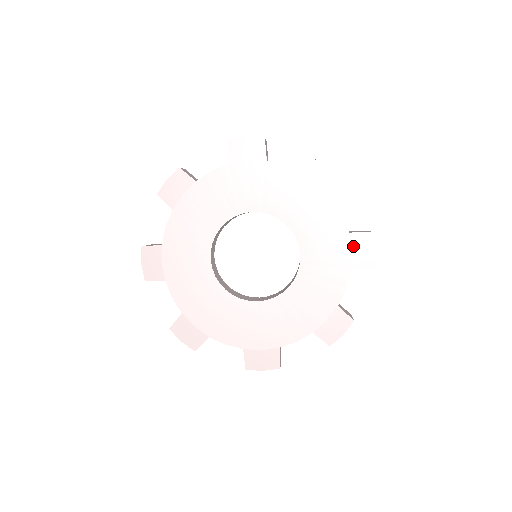
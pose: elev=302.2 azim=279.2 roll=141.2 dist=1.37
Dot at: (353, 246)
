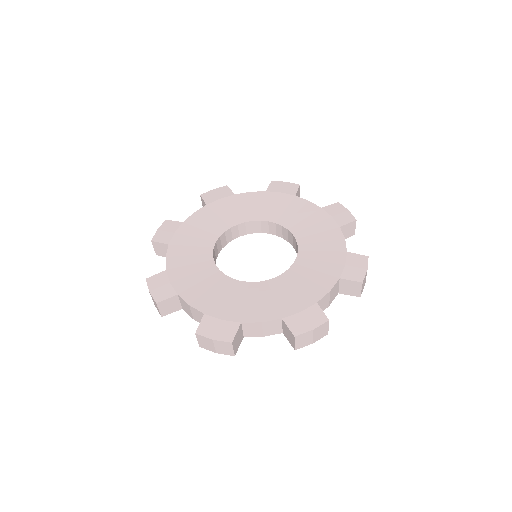
Dot at: (330, 214)
